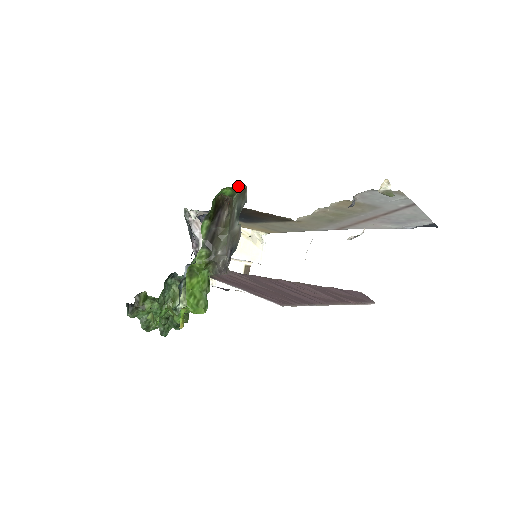
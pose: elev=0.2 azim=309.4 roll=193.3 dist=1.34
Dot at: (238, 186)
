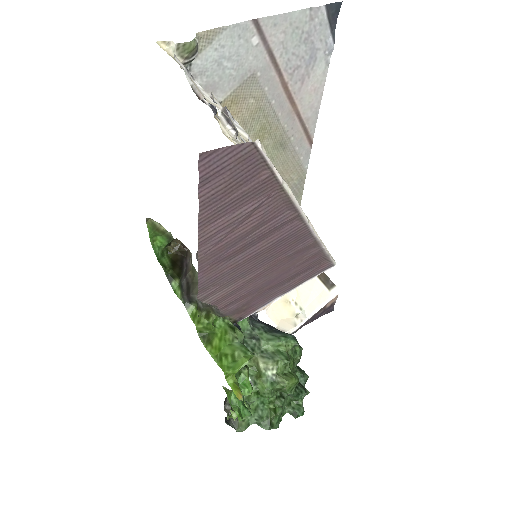
Dot at: (149, 226)
